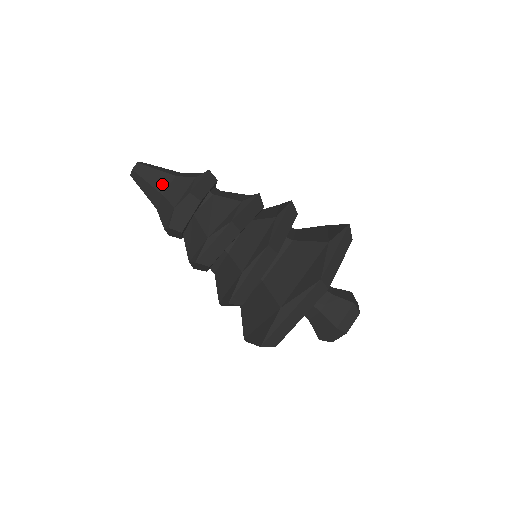
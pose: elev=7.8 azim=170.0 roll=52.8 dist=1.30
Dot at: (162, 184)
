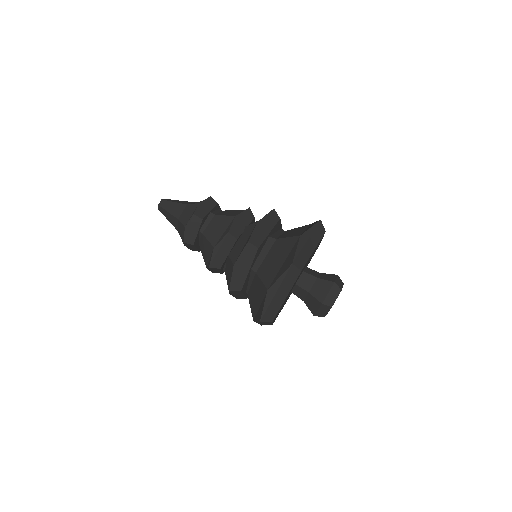
Dot at: (175, 224)
